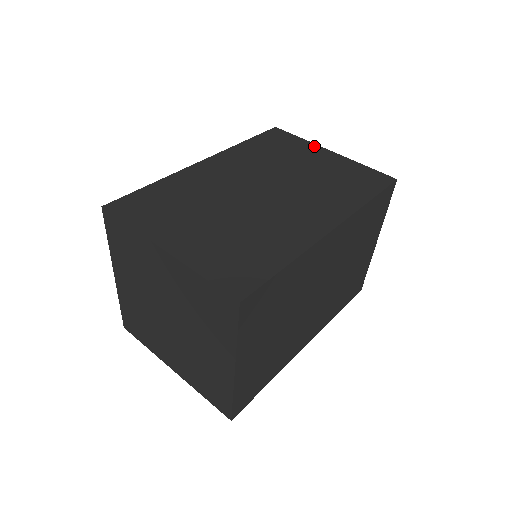
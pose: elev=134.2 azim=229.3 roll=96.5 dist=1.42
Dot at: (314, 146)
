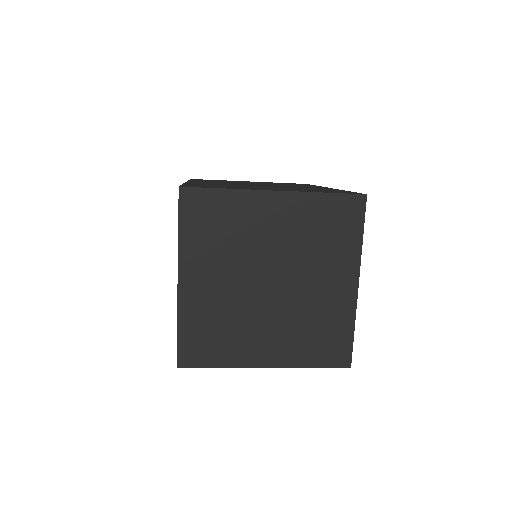
Dot at: occluded
